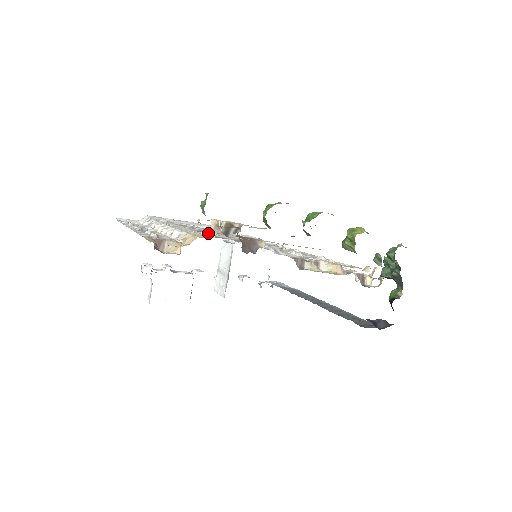
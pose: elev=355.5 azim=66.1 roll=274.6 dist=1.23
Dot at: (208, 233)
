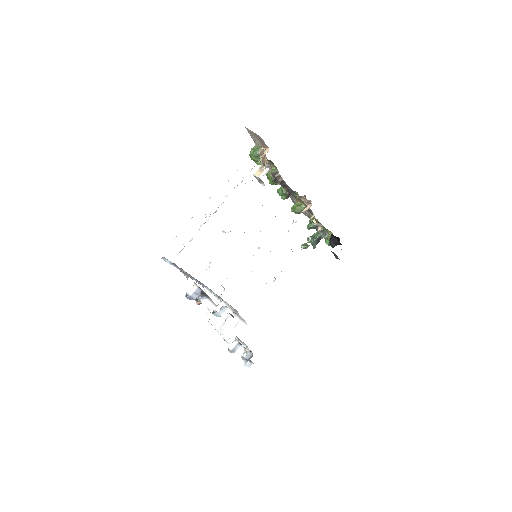
Dot at: occluded
